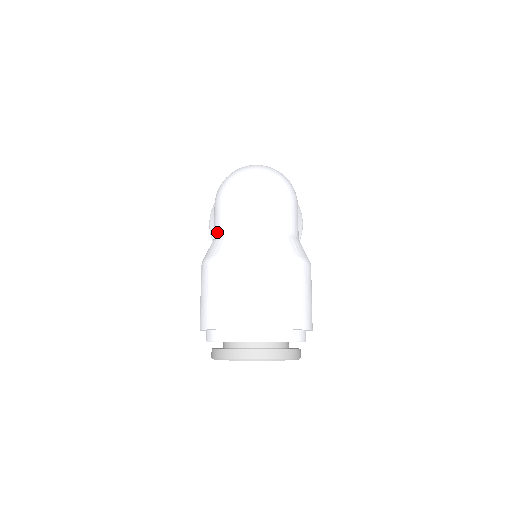
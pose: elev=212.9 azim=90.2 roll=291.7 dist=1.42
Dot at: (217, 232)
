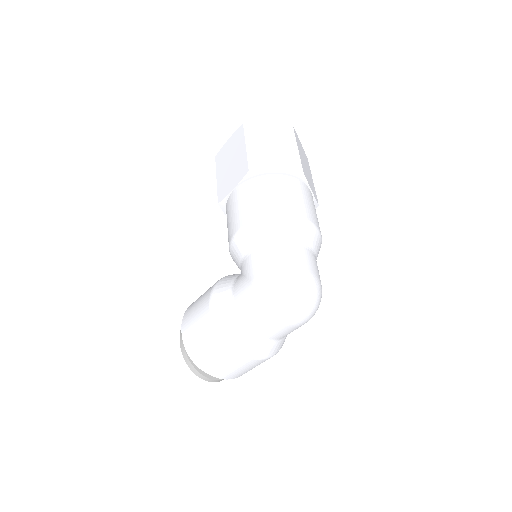
Dot at: (239, 312)
